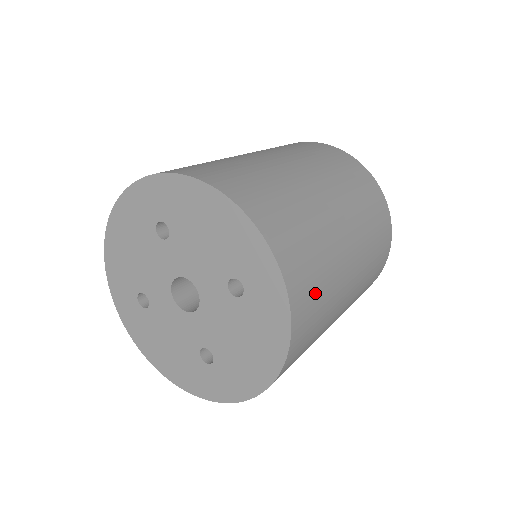
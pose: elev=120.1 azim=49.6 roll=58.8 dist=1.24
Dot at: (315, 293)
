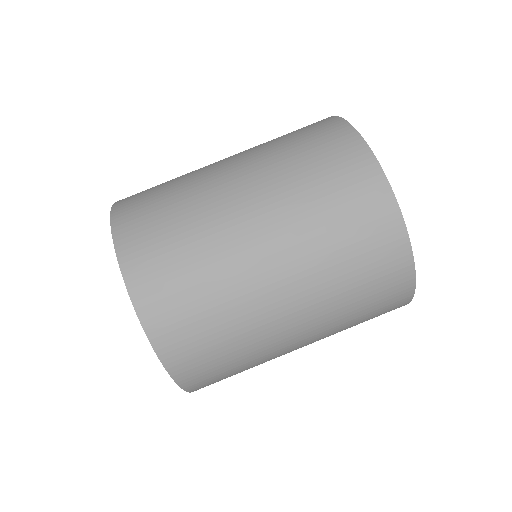
Dot at: (158, 230)
